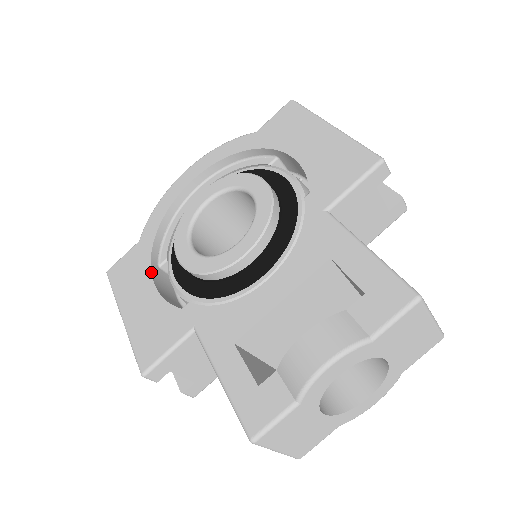
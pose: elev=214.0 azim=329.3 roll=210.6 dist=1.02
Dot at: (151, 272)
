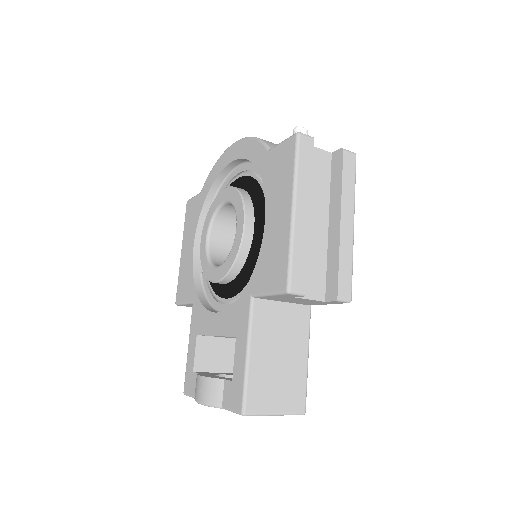
Dot at: (196, 232)
